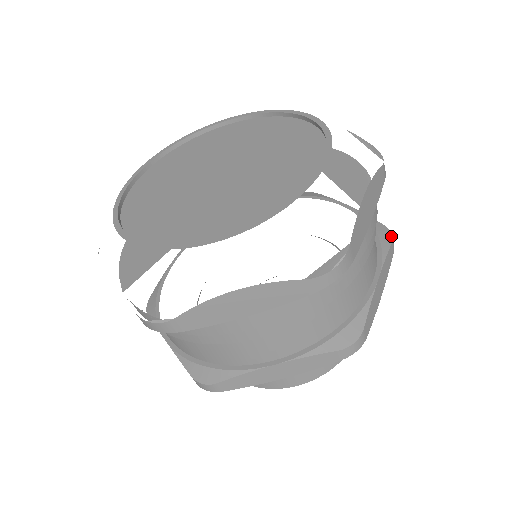
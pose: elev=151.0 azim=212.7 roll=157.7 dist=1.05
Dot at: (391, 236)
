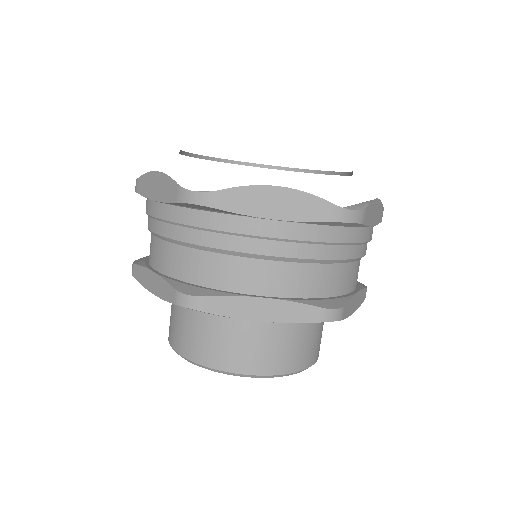
Dot at: (330, 307)
